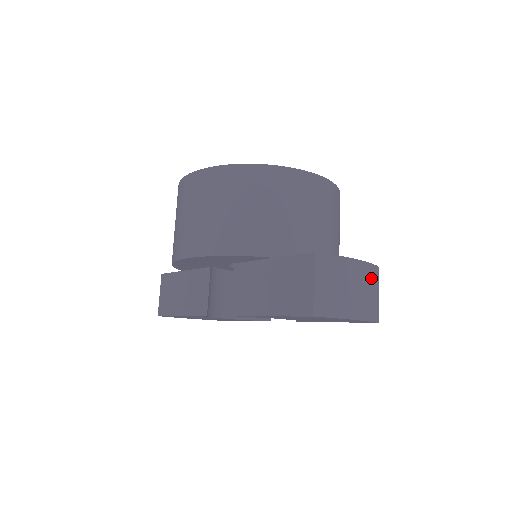
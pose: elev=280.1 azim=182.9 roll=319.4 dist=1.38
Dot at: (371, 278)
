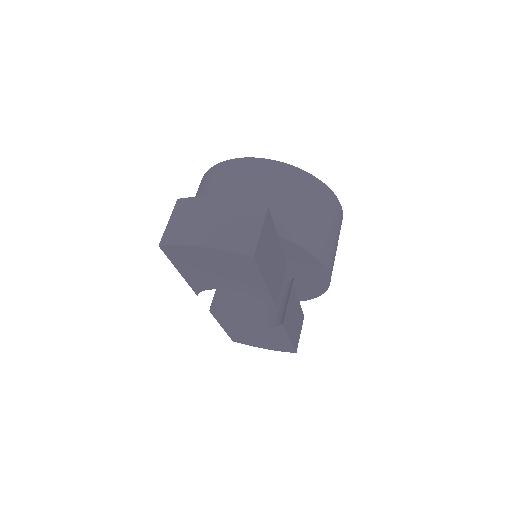
Dot at: (241, 213)
